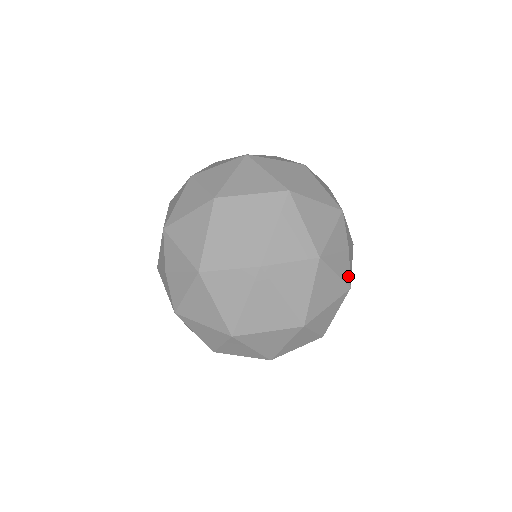
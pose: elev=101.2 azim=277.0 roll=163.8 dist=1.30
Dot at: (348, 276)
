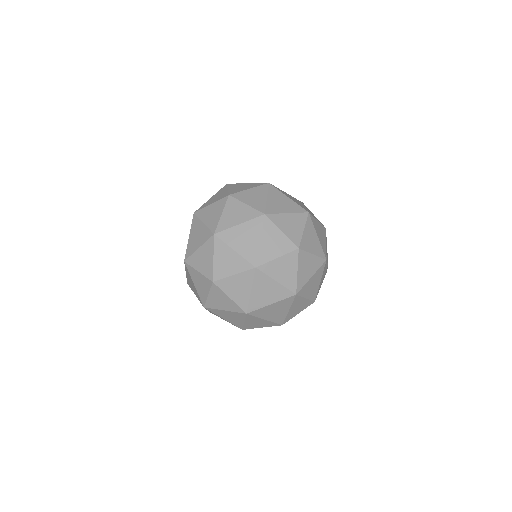
Dot at: occluded
